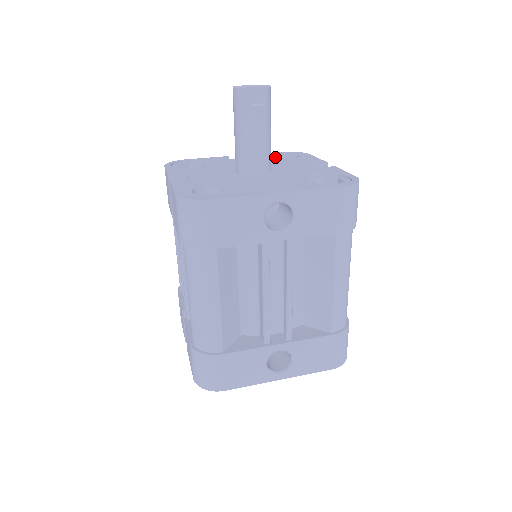
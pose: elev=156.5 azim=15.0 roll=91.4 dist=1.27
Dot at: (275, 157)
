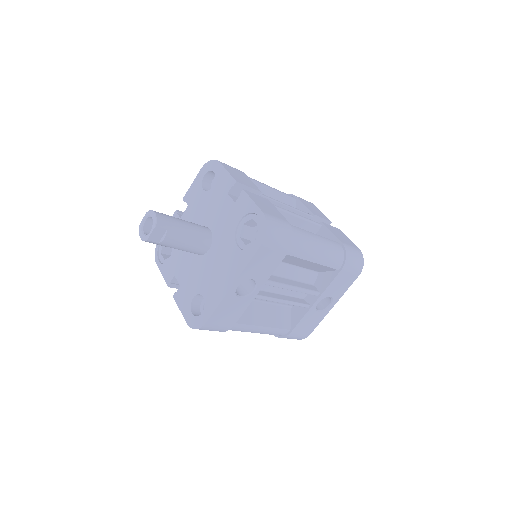
Dot at: (202, 191)
